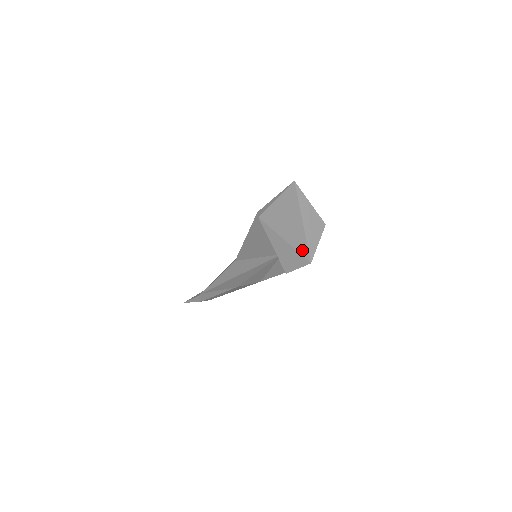
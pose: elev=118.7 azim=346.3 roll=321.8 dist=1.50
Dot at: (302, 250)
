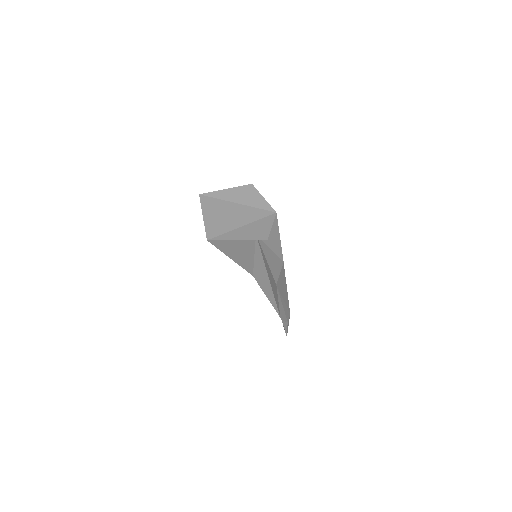
Dot at: (260, 215)
